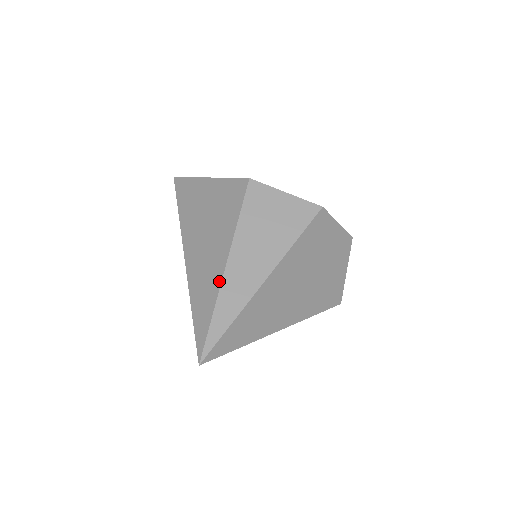
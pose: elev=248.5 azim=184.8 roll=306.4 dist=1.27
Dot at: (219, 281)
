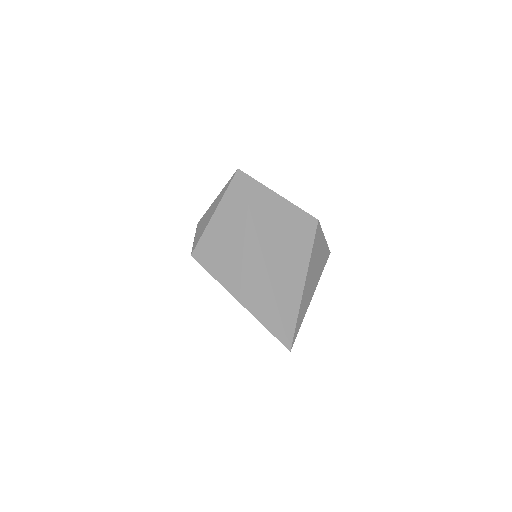
Dot at: (301, 292)
